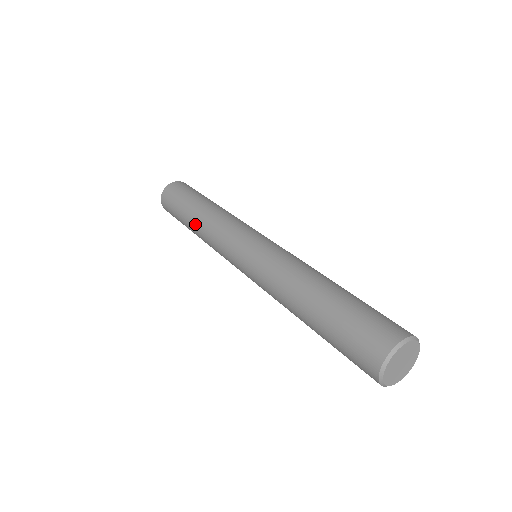
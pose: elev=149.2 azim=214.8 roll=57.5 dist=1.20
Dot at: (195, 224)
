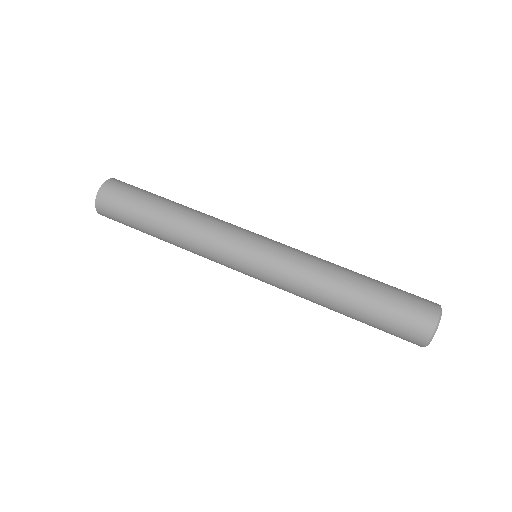
Dot at: (169, 236)
